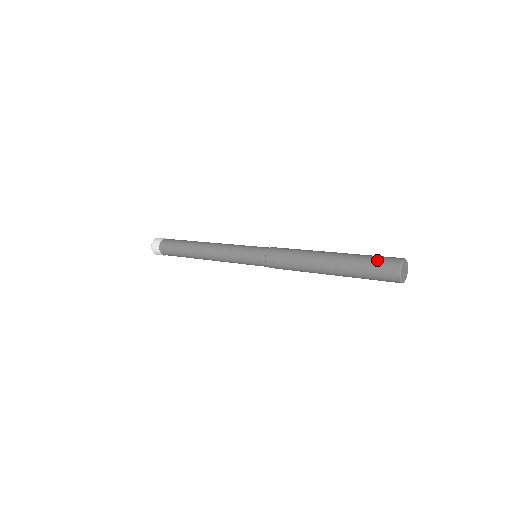
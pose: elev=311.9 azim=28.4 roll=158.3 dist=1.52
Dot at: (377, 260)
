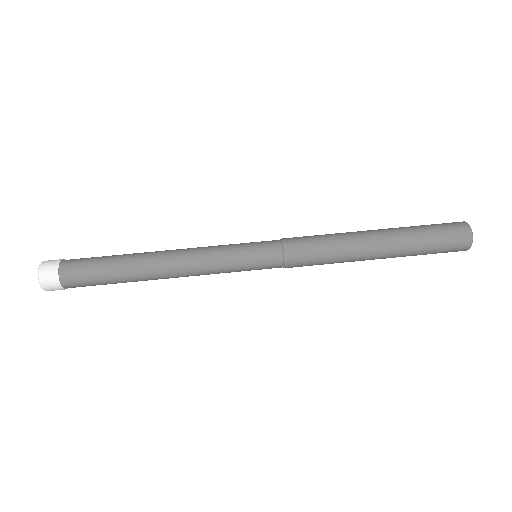
Dot at: (437, 224)
